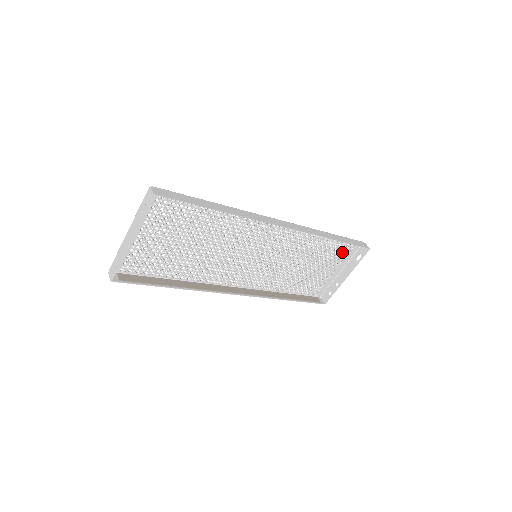
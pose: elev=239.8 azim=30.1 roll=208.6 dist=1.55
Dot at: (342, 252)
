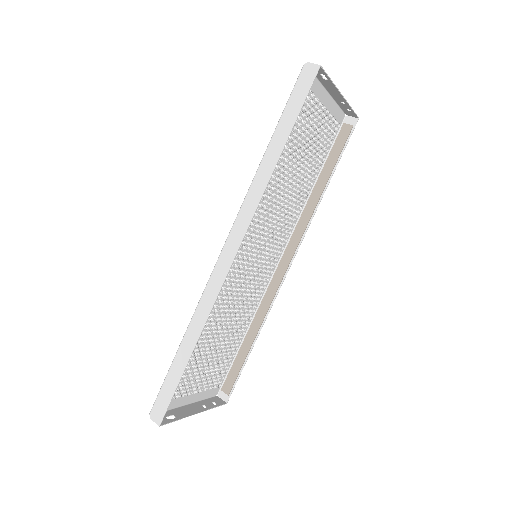
Dot at: occluded
